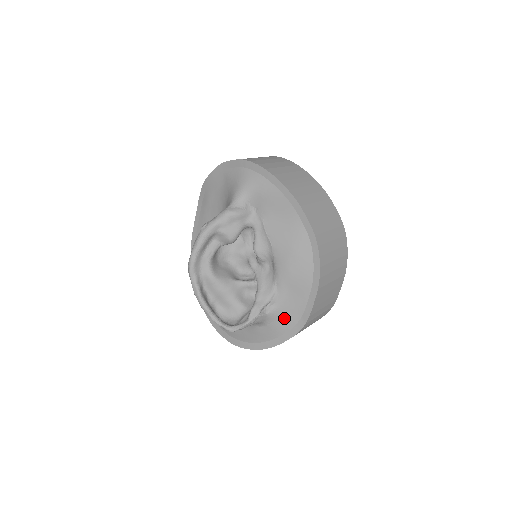
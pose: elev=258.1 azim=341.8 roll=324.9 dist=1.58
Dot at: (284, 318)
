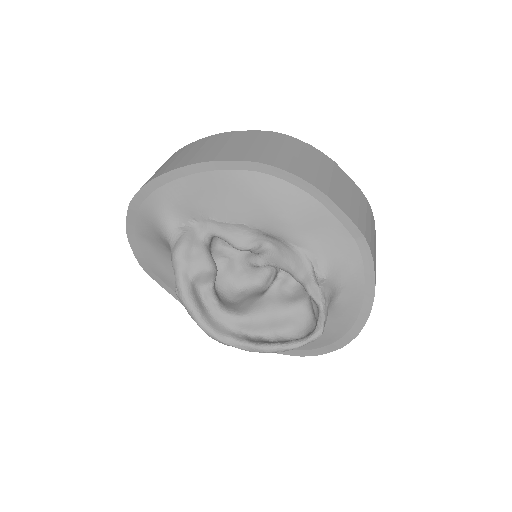
Dot at: (343, 261)
